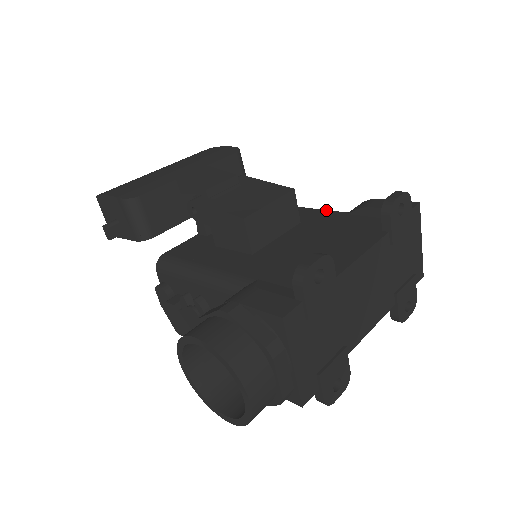
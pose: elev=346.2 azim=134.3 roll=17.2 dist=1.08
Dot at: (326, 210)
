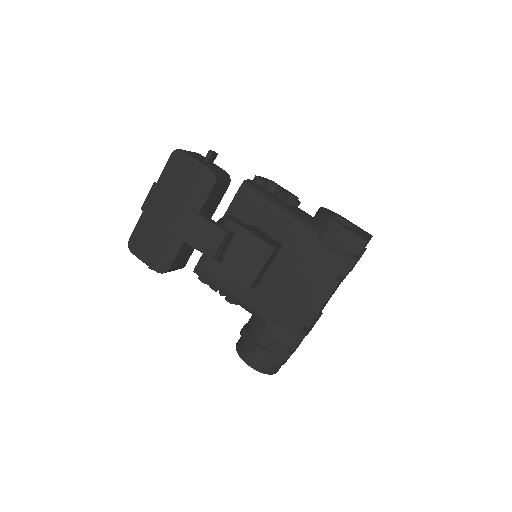
Dot at: (300, 227)
